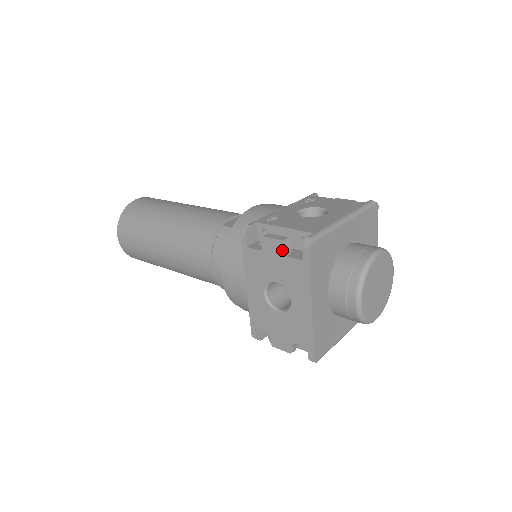
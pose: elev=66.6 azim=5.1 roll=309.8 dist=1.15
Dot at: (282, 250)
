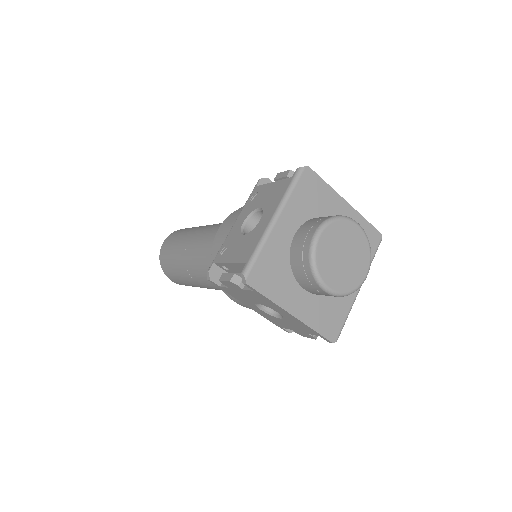
Dot at: (236, 287)
